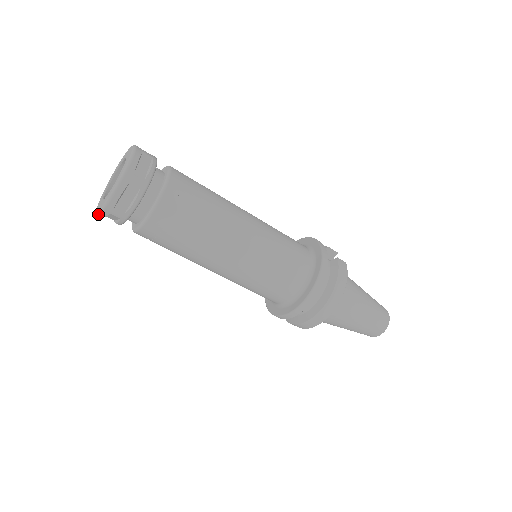
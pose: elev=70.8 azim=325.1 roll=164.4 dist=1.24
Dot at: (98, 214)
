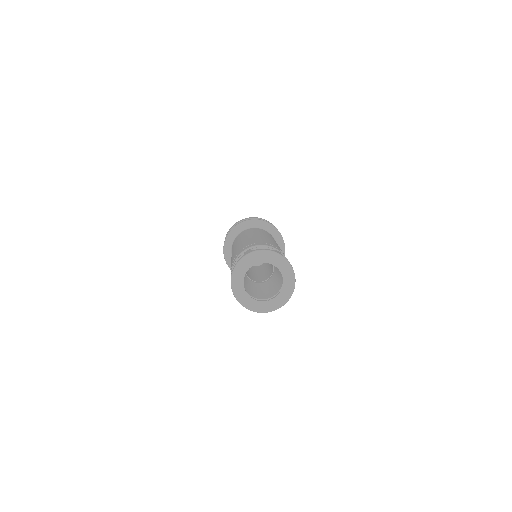
Dot at: (234, 295)
